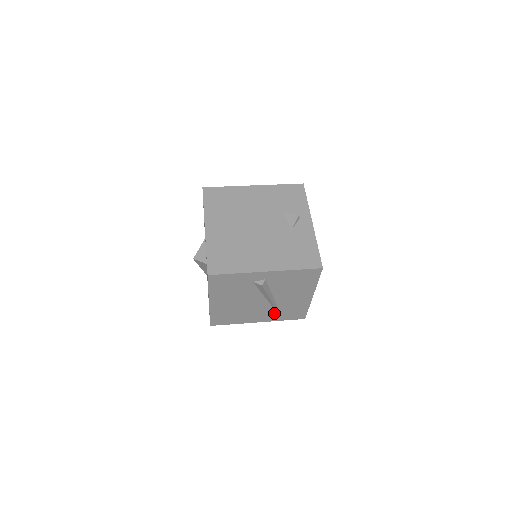
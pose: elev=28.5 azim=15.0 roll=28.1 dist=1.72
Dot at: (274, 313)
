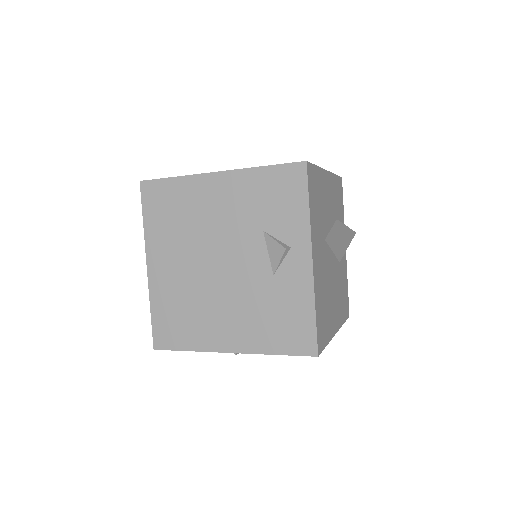
Dot at: occluded
